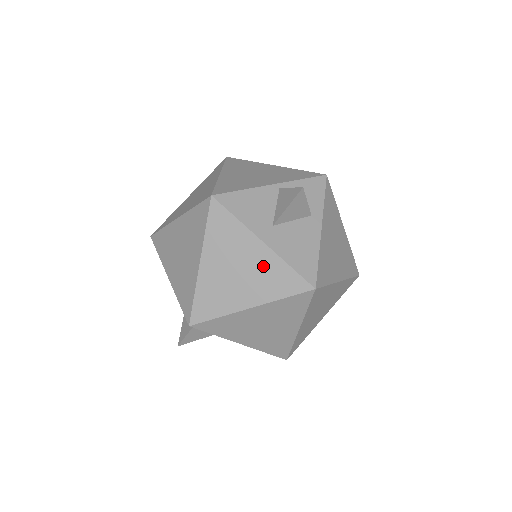
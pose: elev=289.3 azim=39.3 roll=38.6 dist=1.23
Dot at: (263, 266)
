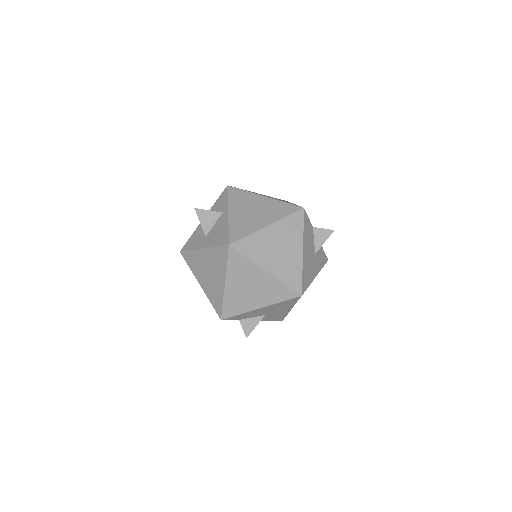
Dot at: (211, 259)
